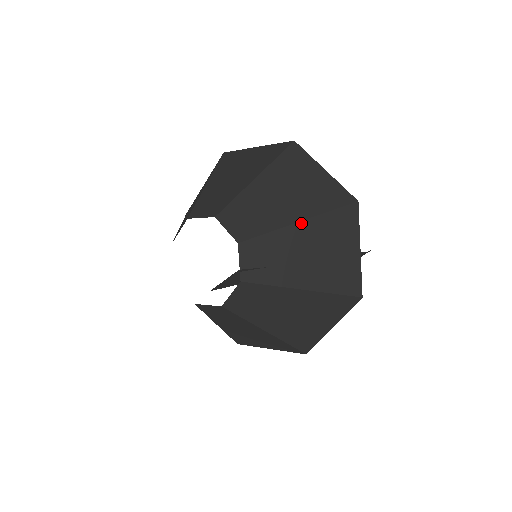
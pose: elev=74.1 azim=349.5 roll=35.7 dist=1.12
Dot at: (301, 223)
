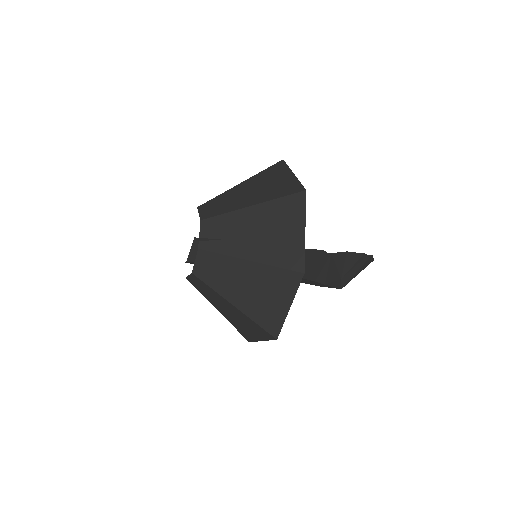
Dot at: (252, 207)
